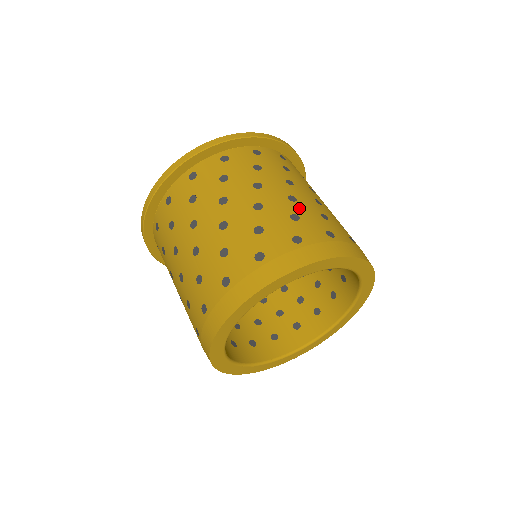
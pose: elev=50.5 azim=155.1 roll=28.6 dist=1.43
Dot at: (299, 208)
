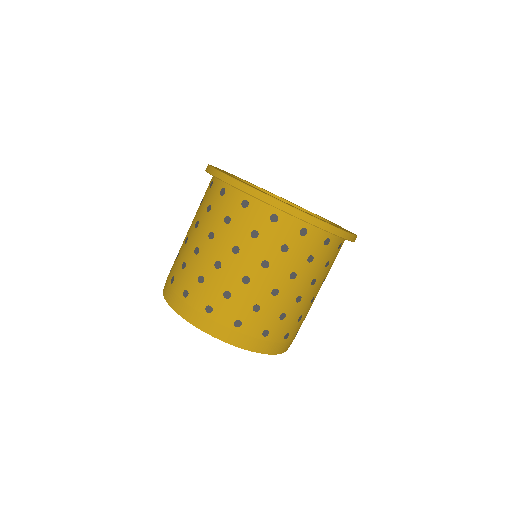
Dot at: (212, 276)
